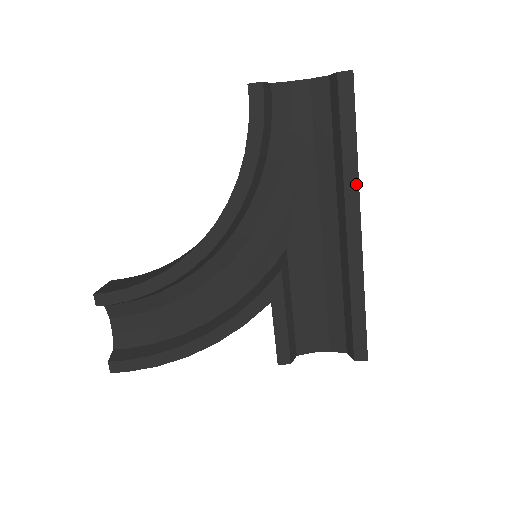
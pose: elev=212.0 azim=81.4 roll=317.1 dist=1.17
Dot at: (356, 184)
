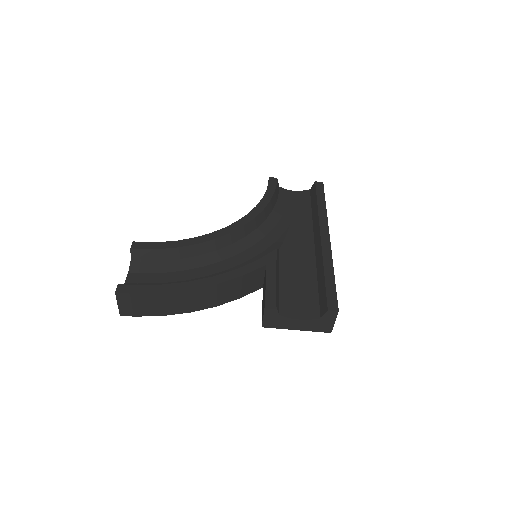
Dot at: (326, 219)
